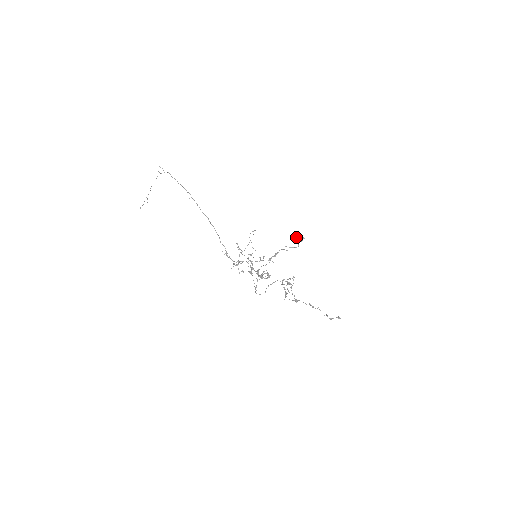
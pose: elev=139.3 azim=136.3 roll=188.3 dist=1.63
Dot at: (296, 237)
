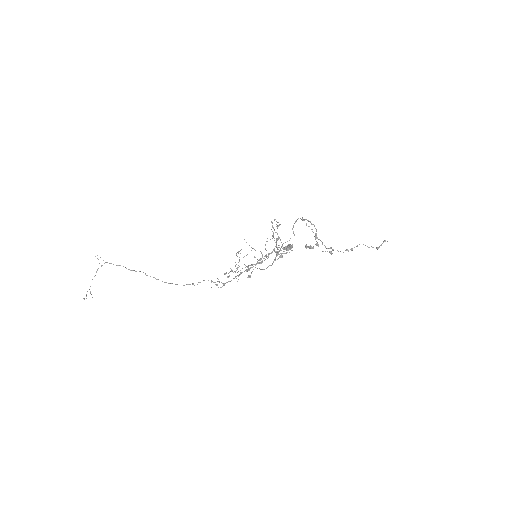
Dot at: (284, 247)
